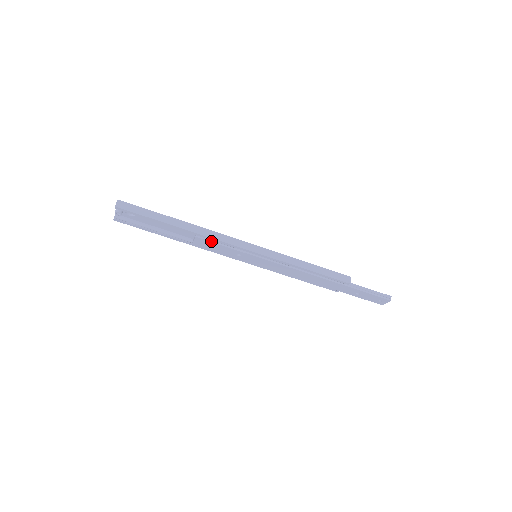
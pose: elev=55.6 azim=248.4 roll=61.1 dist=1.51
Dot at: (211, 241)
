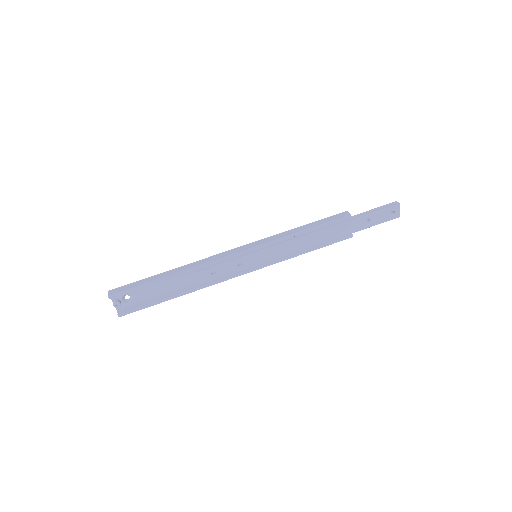
Dot at: (207, 268)
